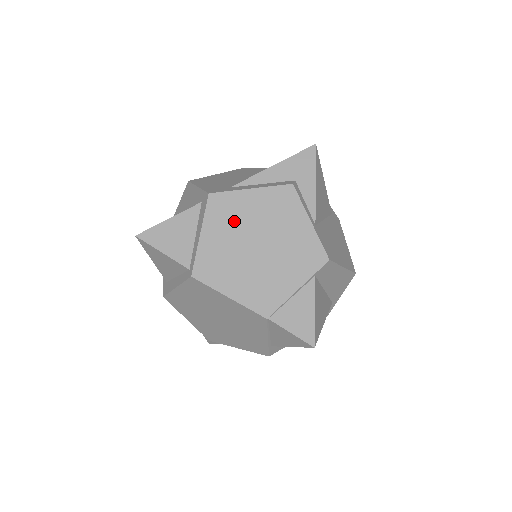
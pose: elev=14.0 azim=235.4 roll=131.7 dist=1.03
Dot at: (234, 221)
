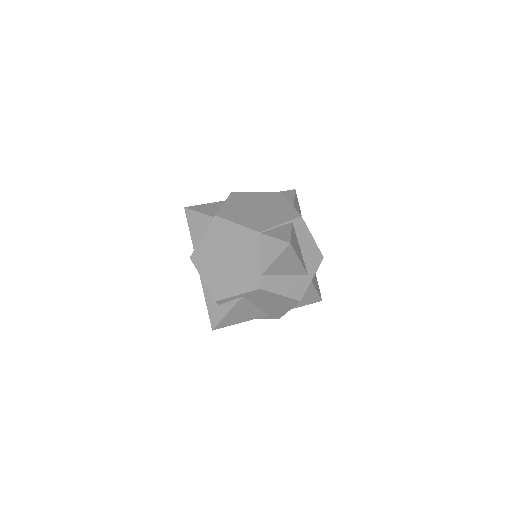
Dot at: (245, 200)
